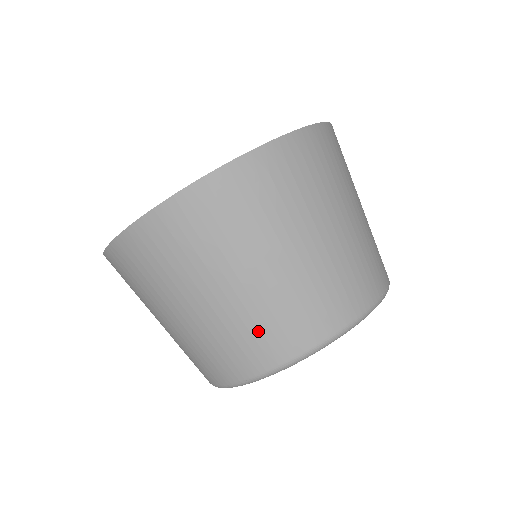
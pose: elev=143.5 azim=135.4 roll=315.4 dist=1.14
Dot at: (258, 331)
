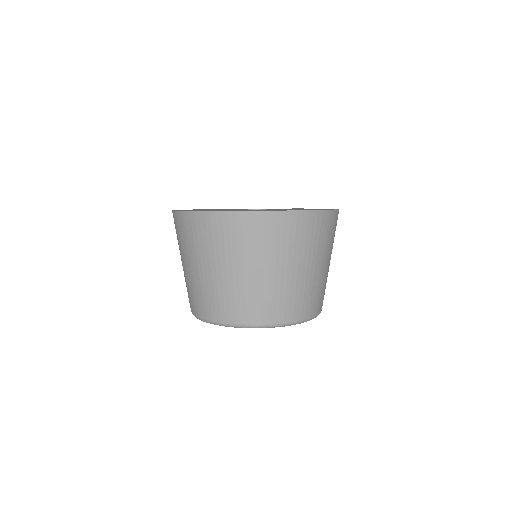
Dot at: (199, 296)
